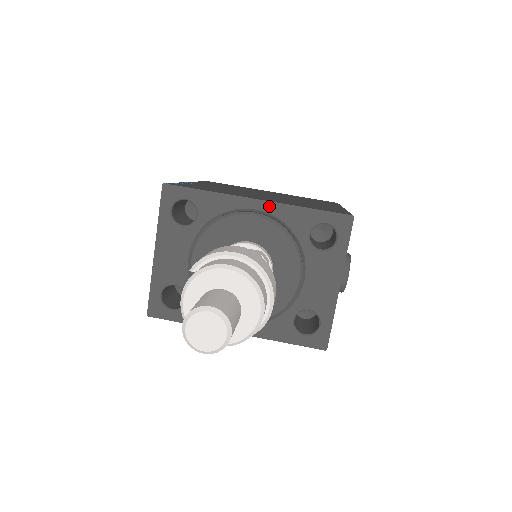
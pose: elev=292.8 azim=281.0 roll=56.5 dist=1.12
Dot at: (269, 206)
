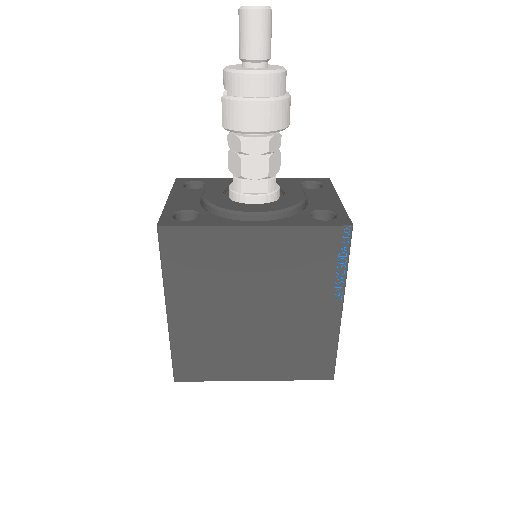
Dot at: occluded
